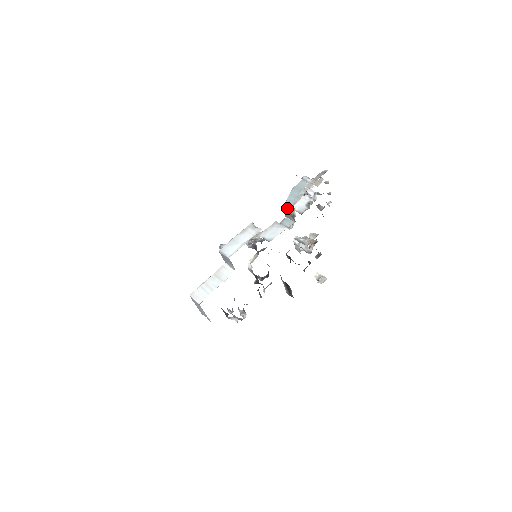
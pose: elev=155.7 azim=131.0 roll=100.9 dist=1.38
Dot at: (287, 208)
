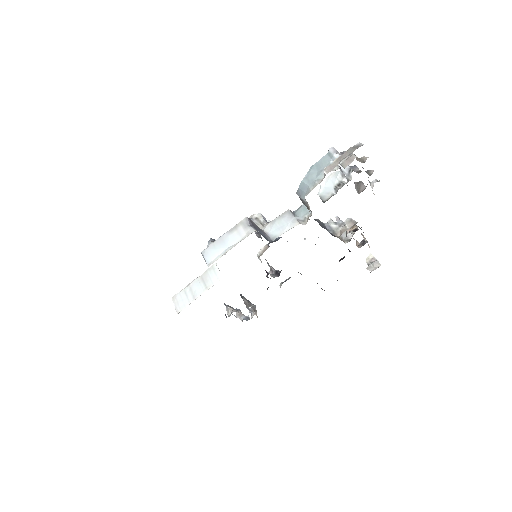
Dot at: (300, 196)
